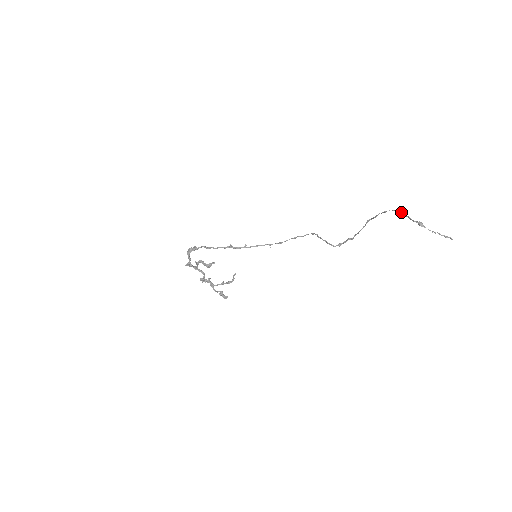
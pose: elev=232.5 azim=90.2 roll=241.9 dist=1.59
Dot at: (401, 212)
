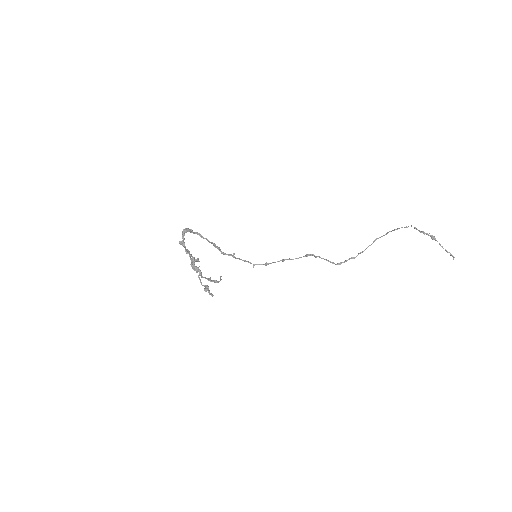
Dot at: (414, 228)
